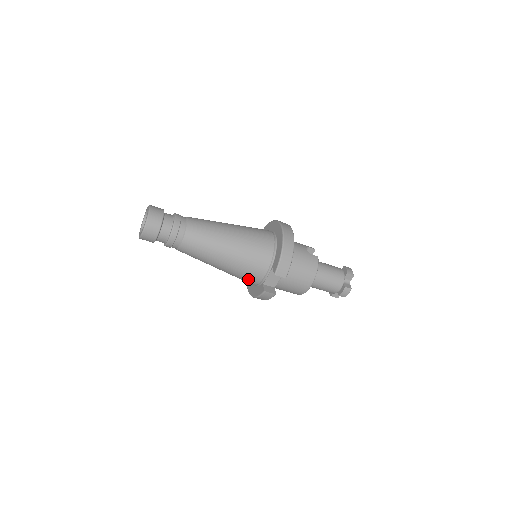
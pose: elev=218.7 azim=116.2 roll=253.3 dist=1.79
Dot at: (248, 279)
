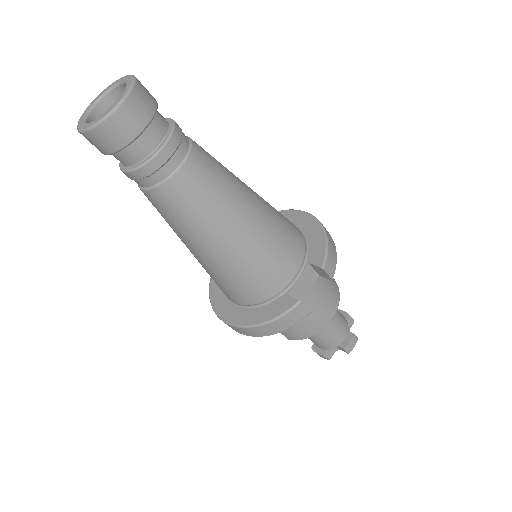
Dot at: (263, 282)
